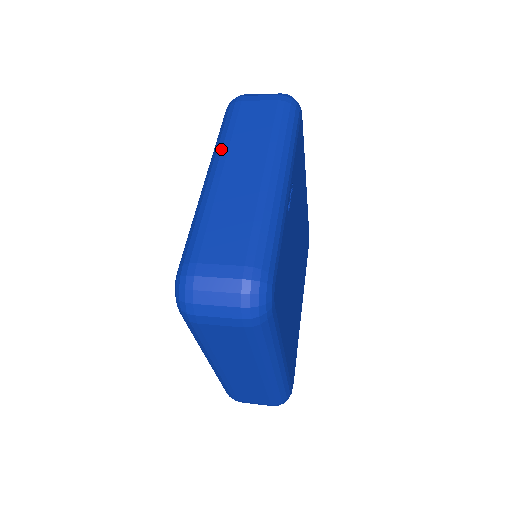
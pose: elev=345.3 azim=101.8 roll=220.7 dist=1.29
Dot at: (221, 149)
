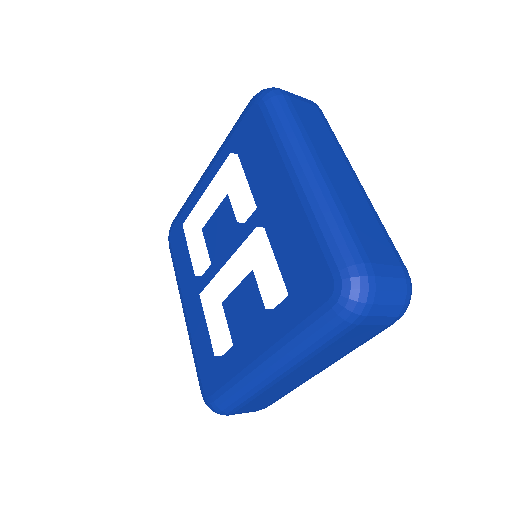
Dot at: (306, 144)
